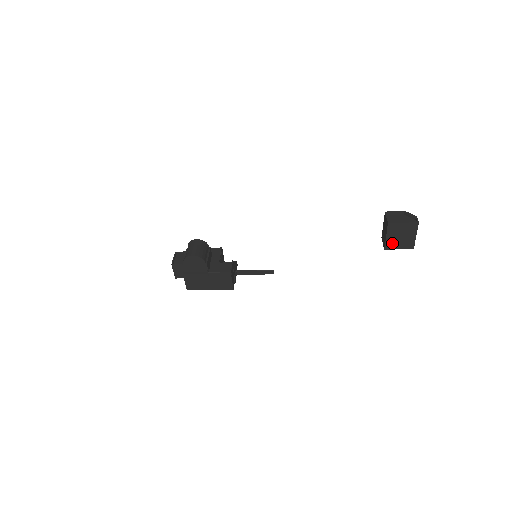
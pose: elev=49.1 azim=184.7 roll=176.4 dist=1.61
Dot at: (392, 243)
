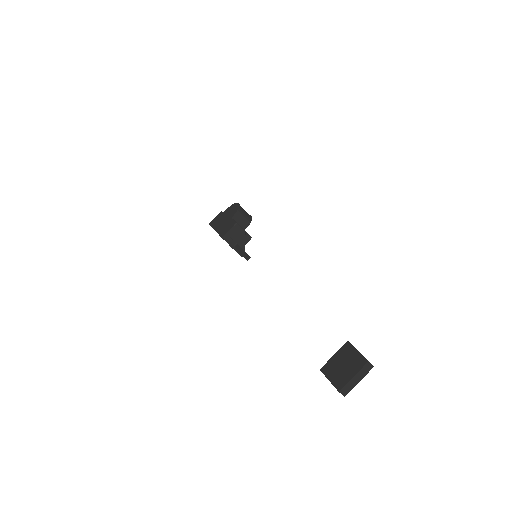
Dot at: (331, 367)
